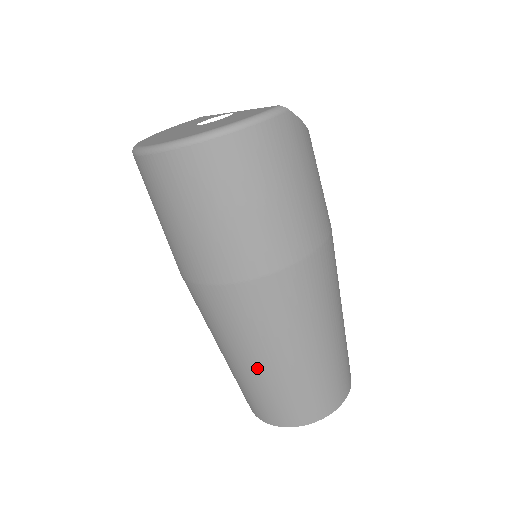
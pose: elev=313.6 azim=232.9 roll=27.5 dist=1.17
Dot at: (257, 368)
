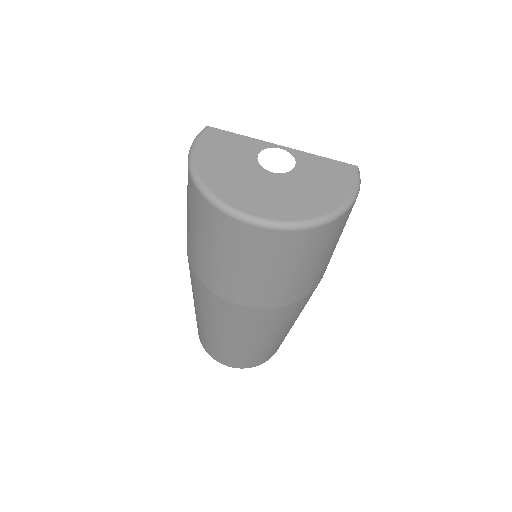
Dot at: (266, 343)
